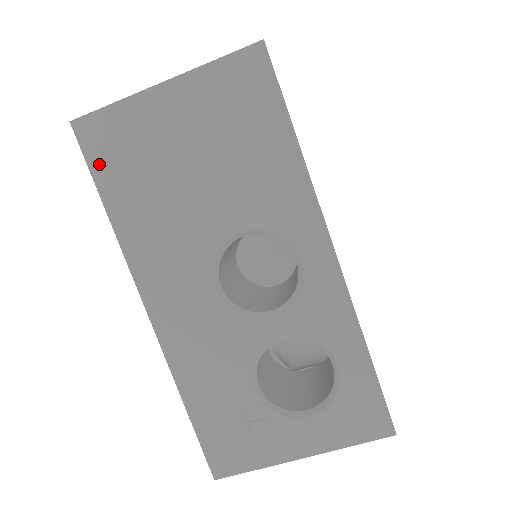
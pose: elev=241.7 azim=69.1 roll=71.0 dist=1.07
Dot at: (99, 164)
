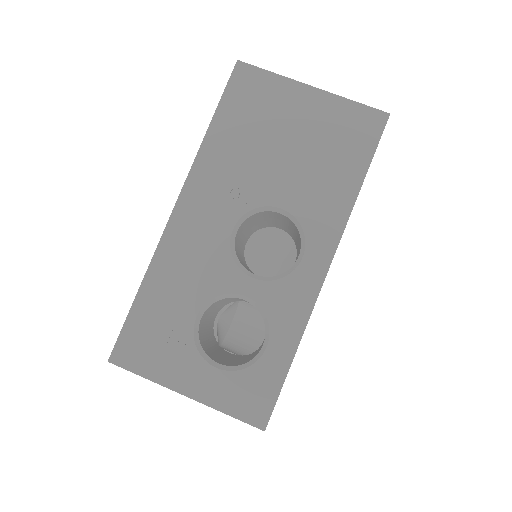
Dot at: (232, 97)
